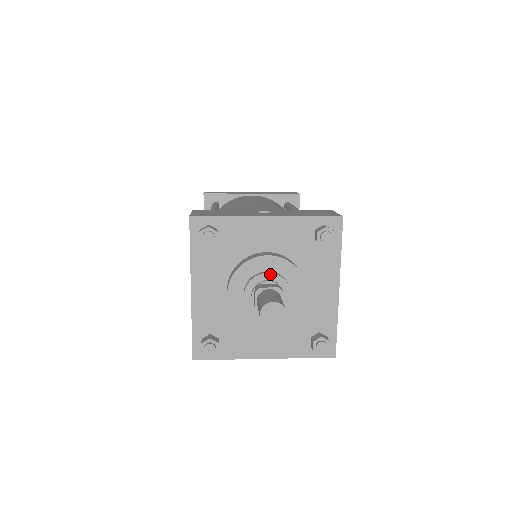
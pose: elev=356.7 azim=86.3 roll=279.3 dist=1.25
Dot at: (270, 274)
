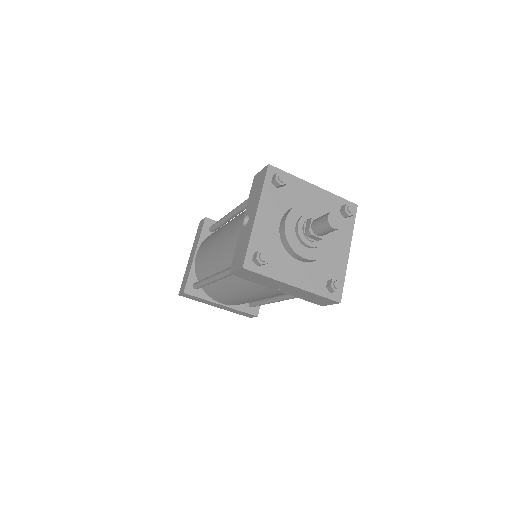
Dot at: (317, 216)
